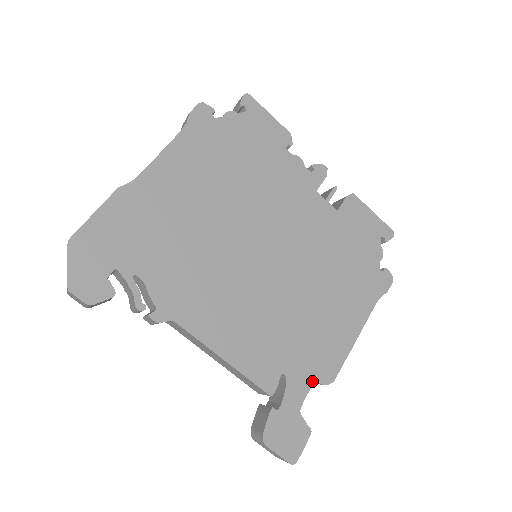
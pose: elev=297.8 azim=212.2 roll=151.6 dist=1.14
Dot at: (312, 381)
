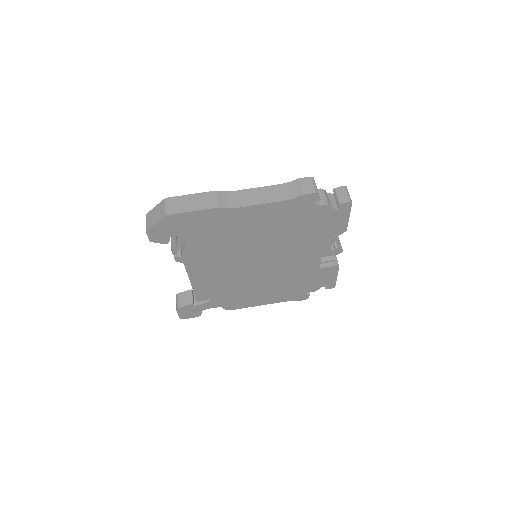
Dot at: (221, 306)
